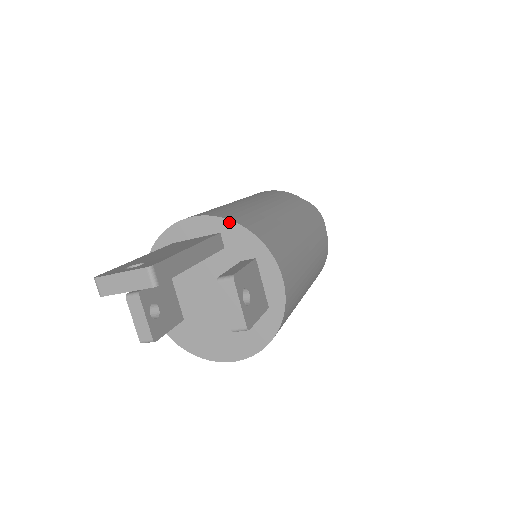
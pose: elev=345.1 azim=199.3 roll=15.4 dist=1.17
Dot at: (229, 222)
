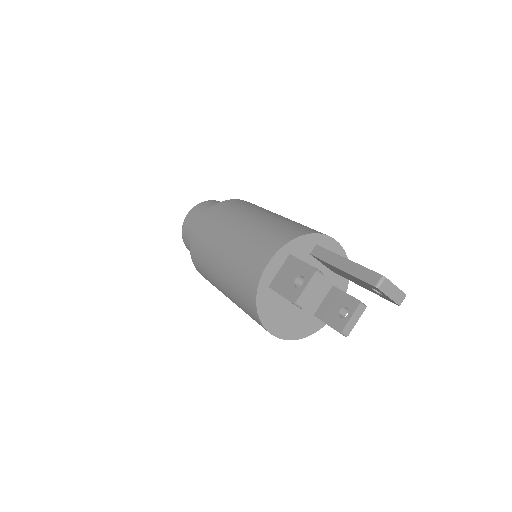
Dot at: occluded
